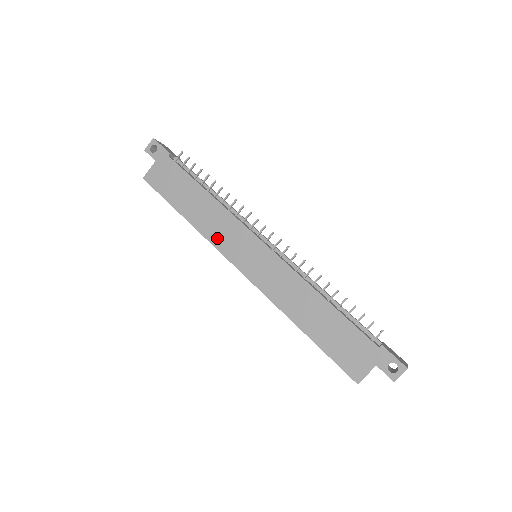
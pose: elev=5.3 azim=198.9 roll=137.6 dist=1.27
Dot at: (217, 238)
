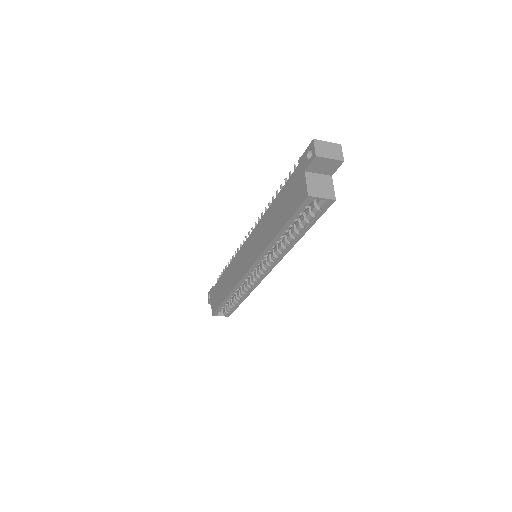
Dot at: (235, 279)
